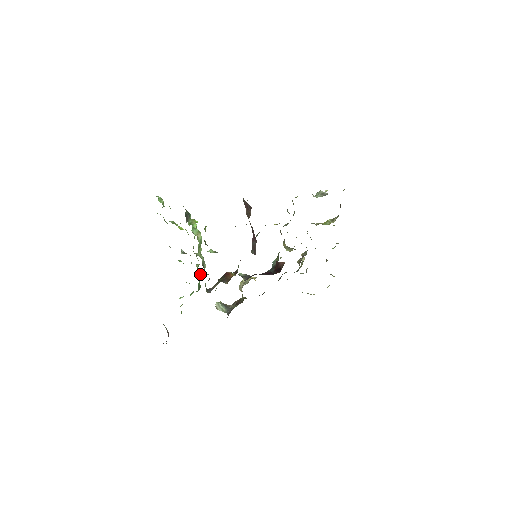
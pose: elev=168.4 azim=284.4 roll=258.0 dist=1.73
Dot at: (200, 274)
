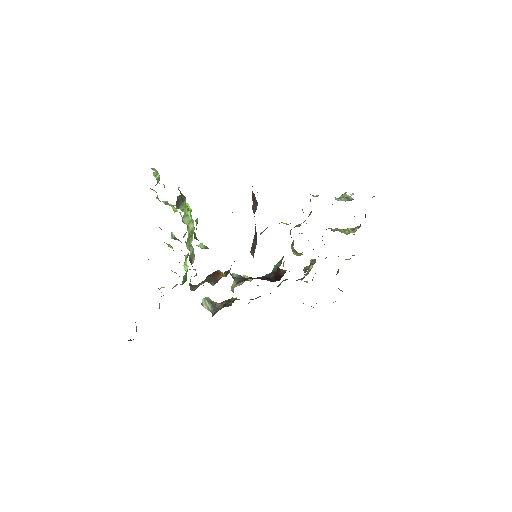
Dot at: occluded
